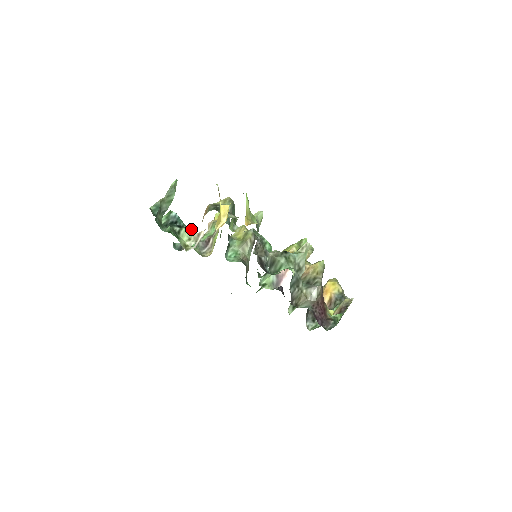
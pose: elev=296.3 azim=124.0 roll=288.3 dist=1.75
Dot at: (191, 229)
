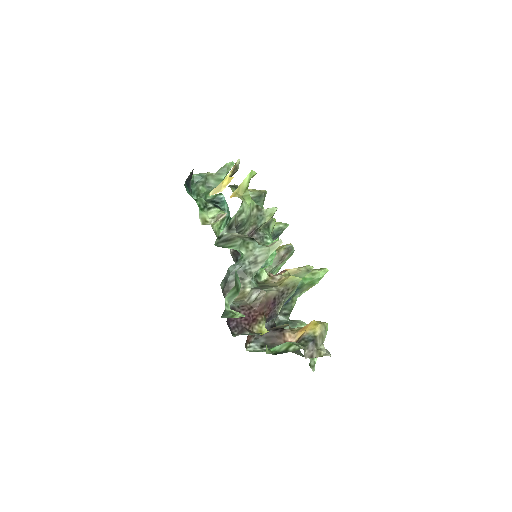
Dot at: (223, 212)
